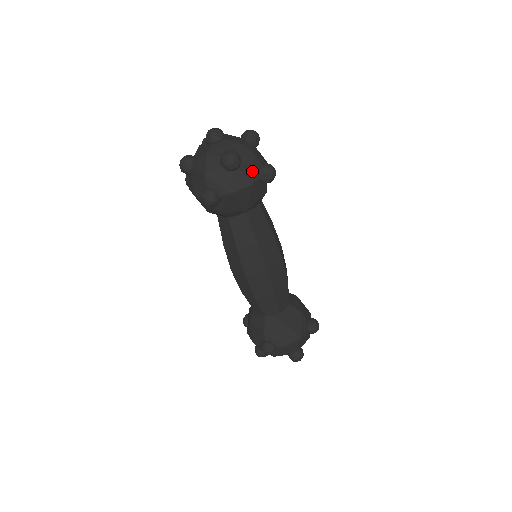
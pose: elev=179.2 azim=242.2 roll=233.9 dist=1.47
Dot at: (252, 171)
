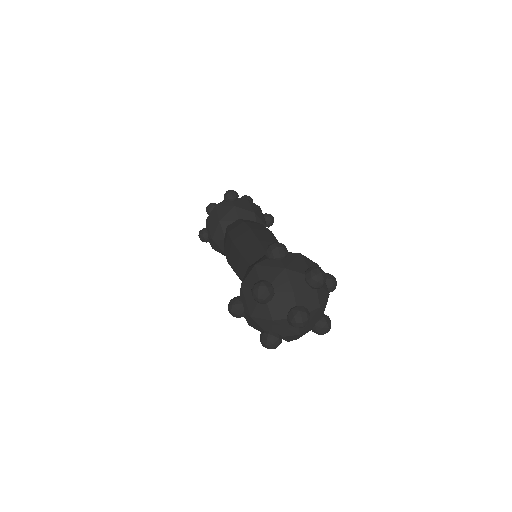
Dot at: occluded
